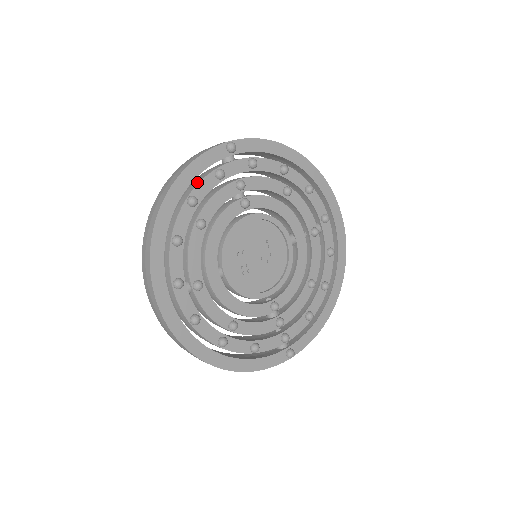
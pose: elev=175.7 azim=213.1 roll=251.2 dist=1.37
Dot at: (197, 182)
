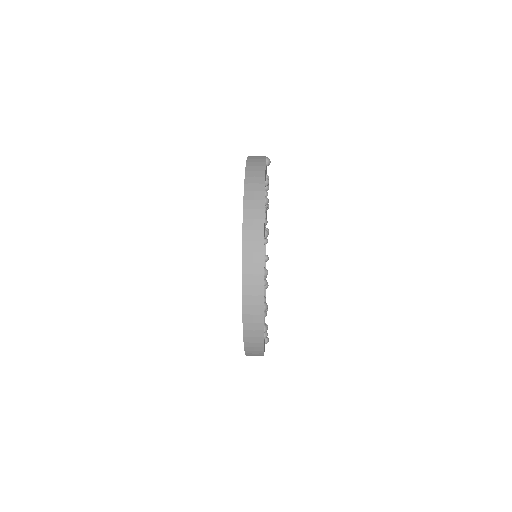
Dot at: occluded
